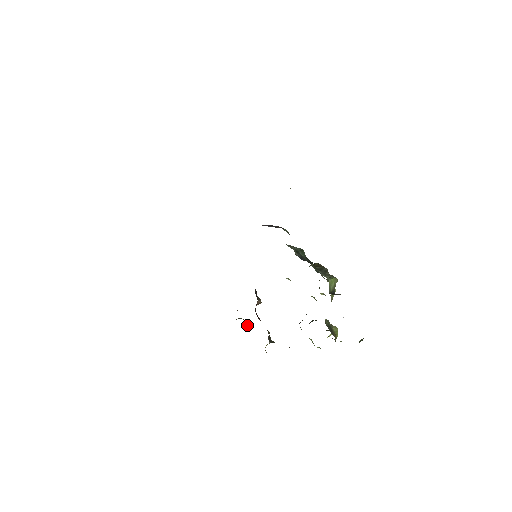
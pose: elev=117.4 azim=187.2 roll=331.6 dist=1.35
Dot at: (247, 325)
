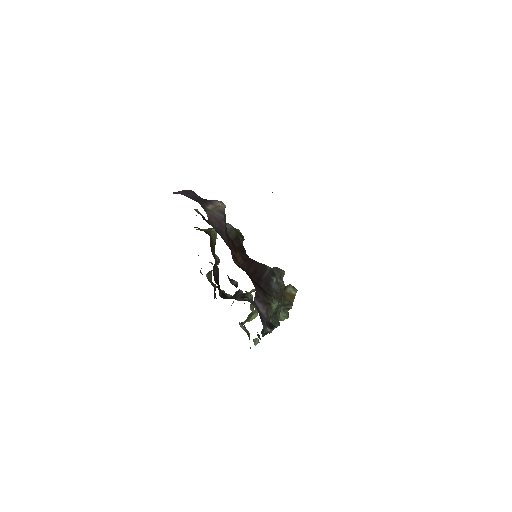
Dot at: occluded
